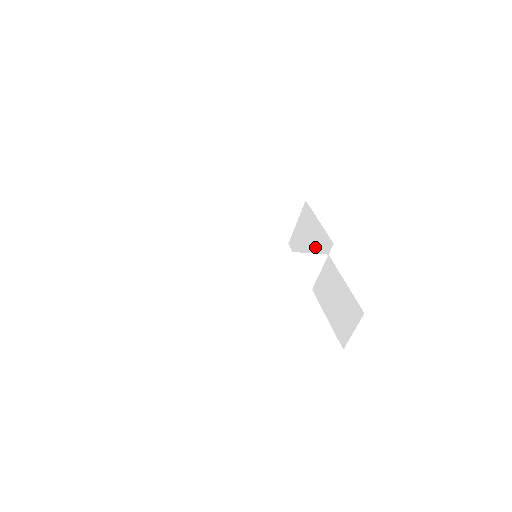
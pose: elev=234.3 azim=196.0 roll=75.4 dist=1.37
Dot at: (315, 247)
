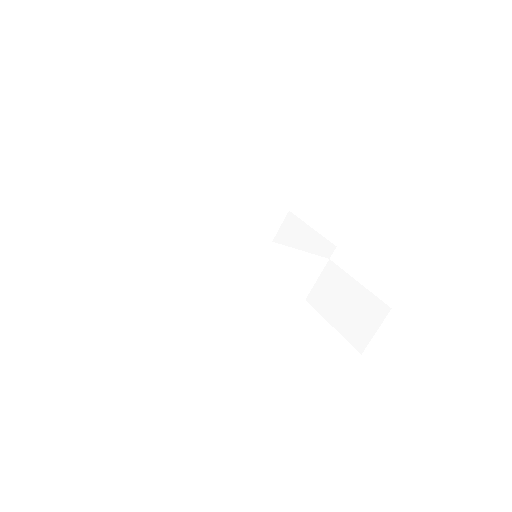
Dot at: occluded
